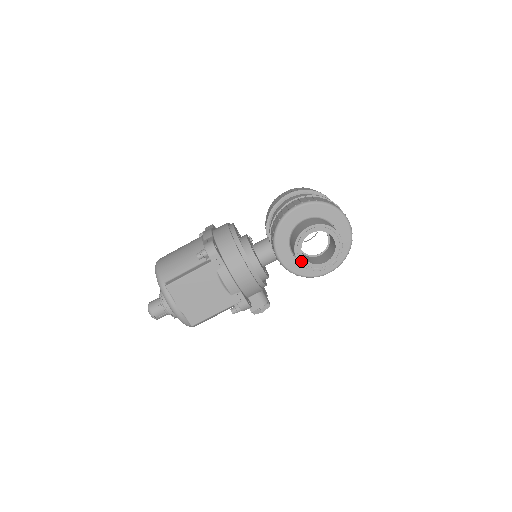
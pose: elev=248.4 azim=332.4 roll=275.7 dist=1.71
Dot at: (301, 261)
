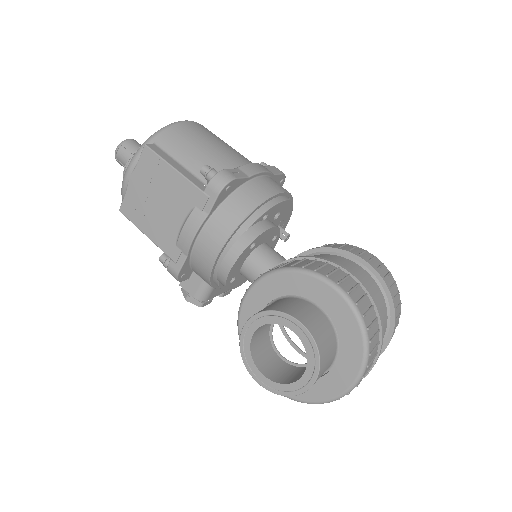
Dot at: (246, 332)
